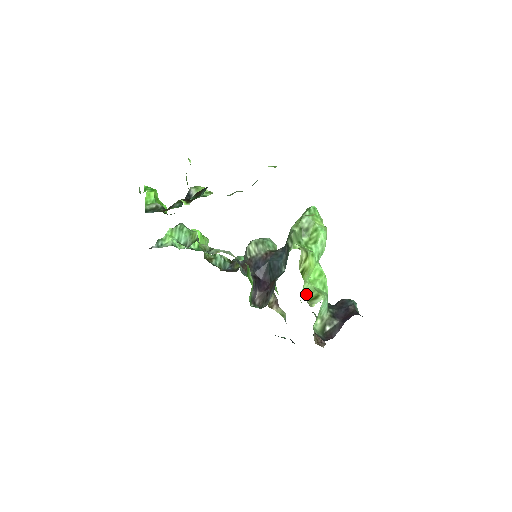
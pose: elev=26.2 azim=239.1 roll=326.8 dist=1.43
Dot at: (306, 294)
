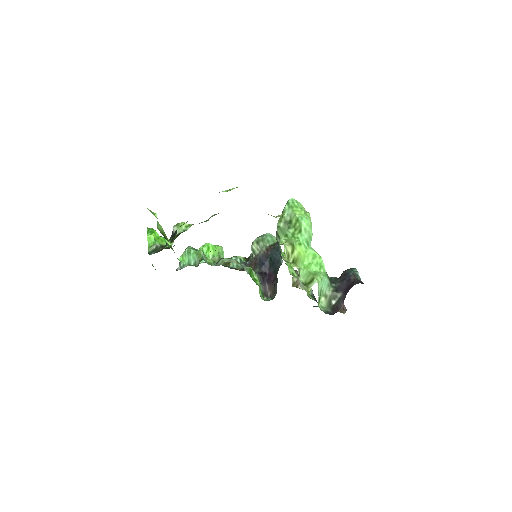
Dot at: (303, 279)
